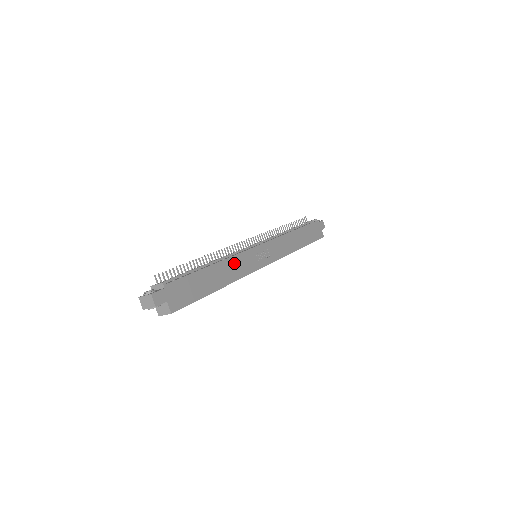
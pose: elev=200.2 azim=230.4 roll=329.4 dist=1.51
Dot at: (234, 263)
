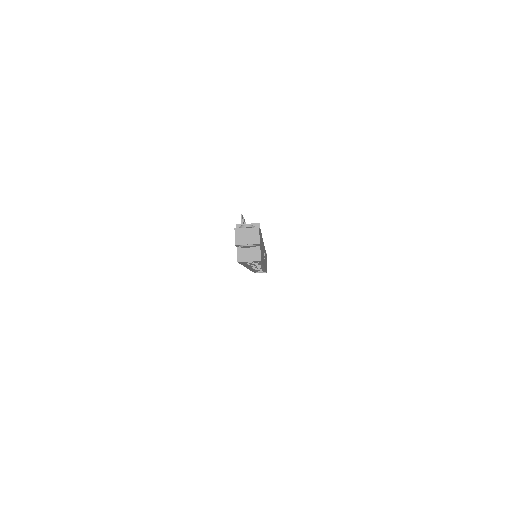
Dot at: (263, 248)
